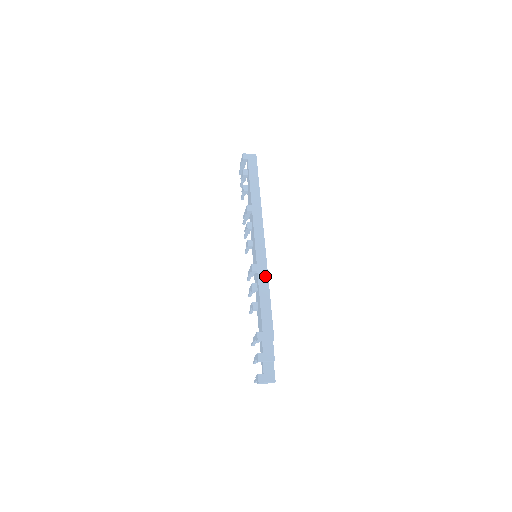
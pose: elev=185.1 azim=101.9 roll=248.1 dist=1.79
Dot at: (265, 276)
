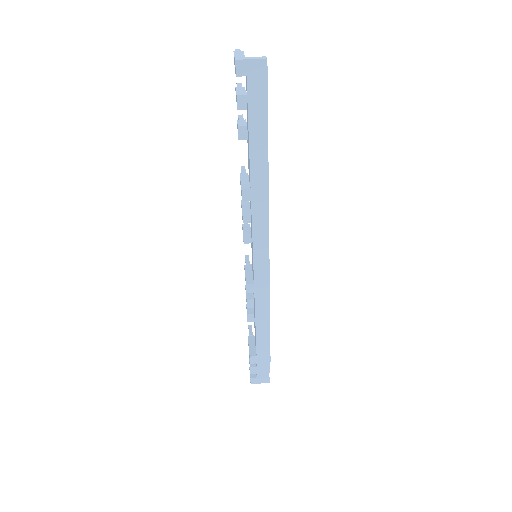
Dot at: (265, 298)
